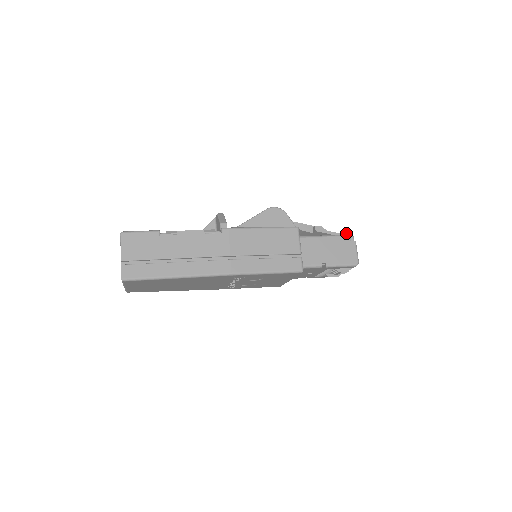
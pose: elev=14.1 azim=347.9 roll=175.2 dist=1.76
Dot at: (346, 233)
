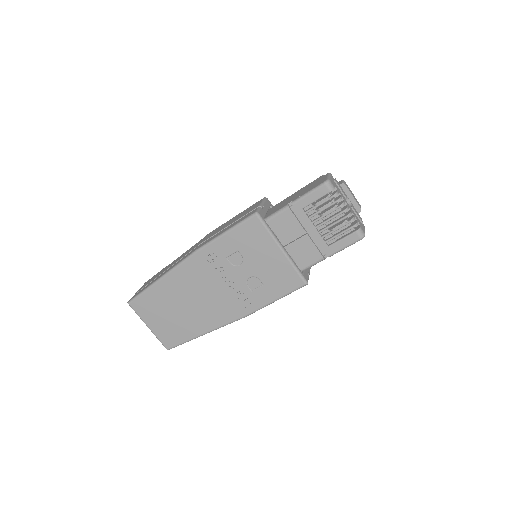
Dot at: occluded
